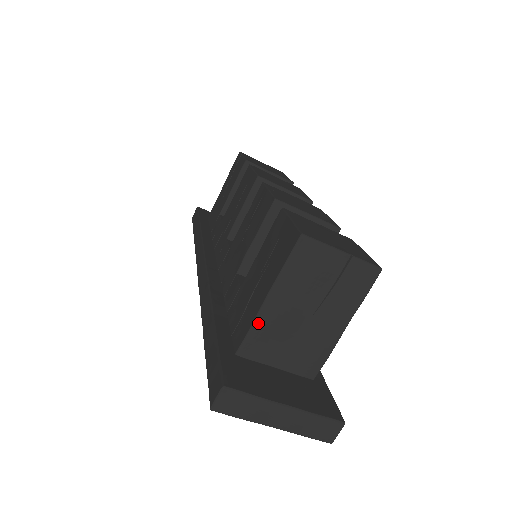
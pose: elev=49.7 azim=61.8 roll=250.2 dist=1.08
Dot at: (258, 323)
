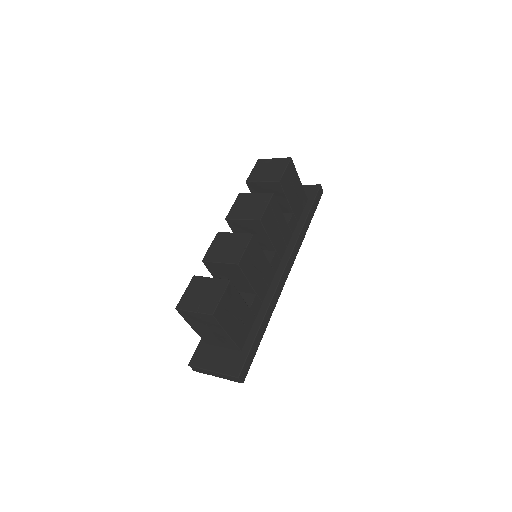
Dot at: (199, 334)
